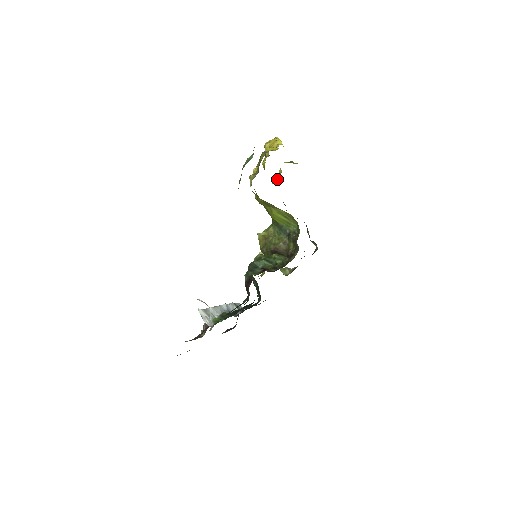
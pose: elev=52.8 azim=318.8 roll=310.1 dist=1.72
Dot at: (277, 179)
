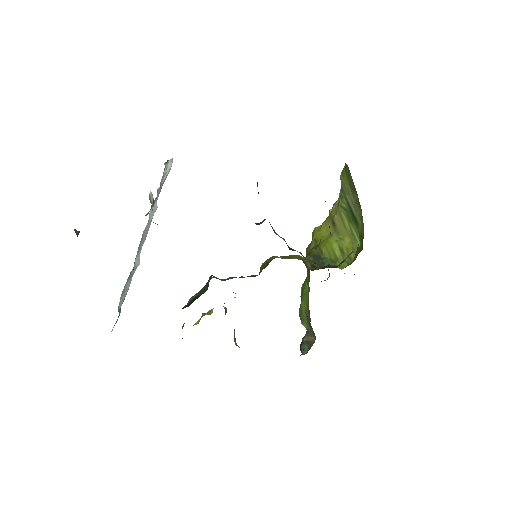
Dot at: occluded
